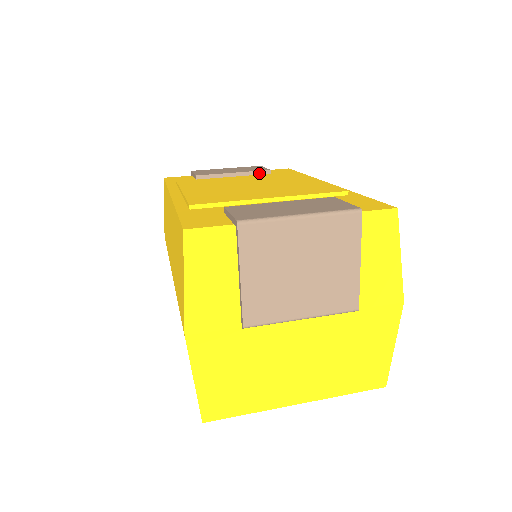
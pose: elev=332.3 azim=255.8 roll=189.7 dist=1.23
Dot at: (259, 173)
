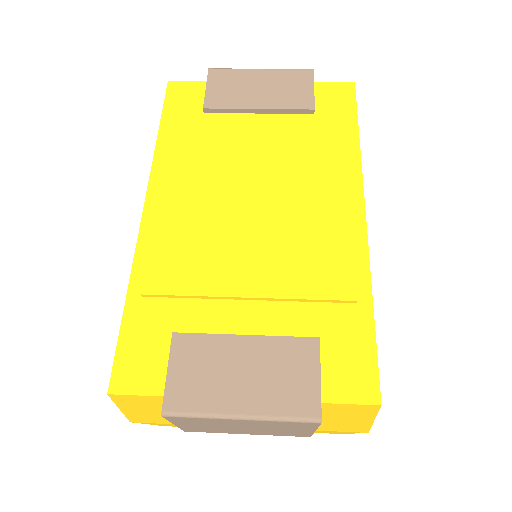
Dot at: (296, 112)
